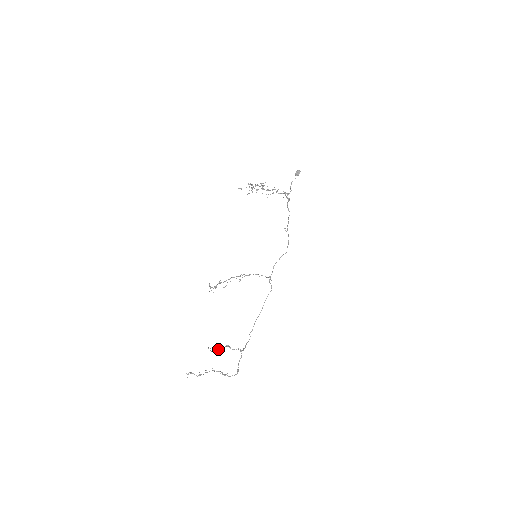
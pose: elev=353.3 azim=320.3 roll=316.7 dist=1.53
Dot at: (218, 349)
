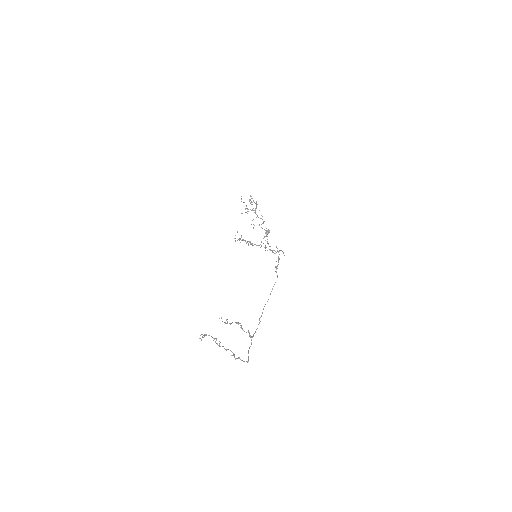
Dot at: occluded
